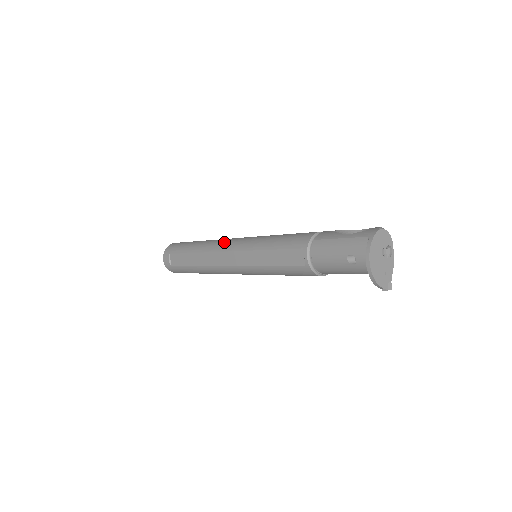
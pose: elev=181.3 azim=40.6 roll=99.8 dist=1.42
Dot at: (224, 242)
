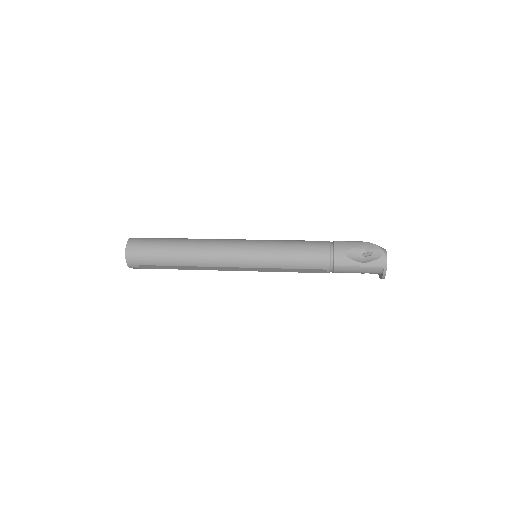
Dot at: (223, 259)
